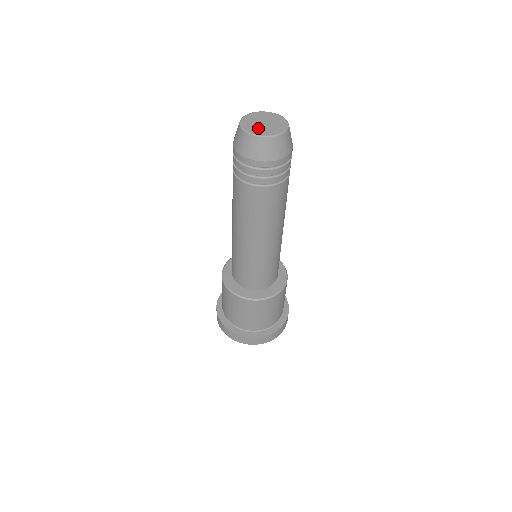
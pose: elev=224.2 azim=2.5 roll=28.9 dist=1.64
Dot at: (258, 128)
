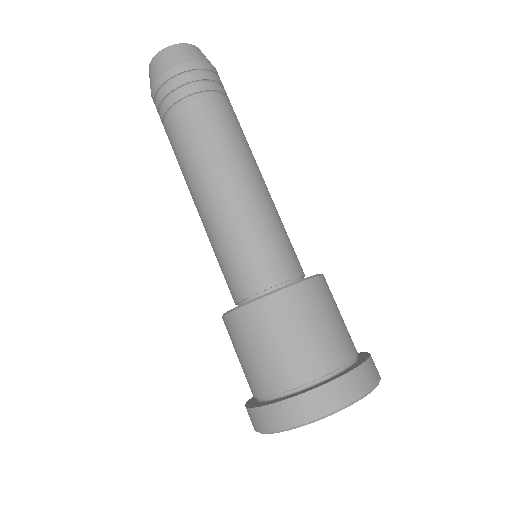
Dot at: occluded
